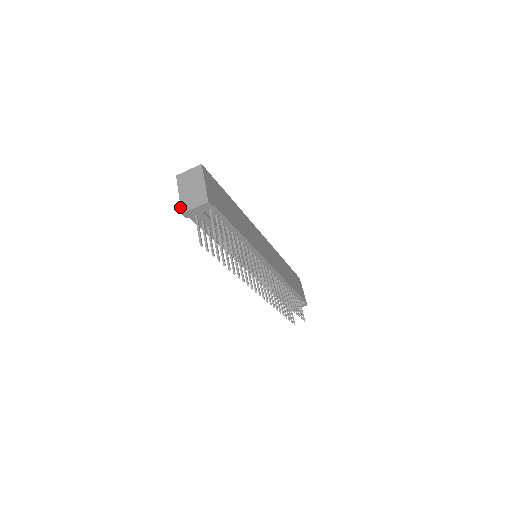
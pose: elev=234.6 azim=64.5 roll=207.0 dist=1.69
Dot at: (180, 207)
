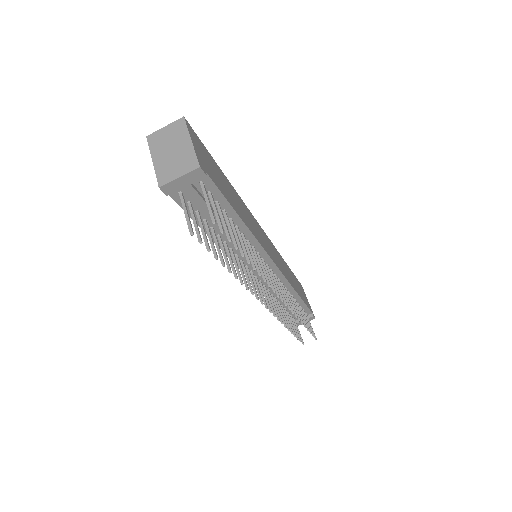
Dot at: occluded
